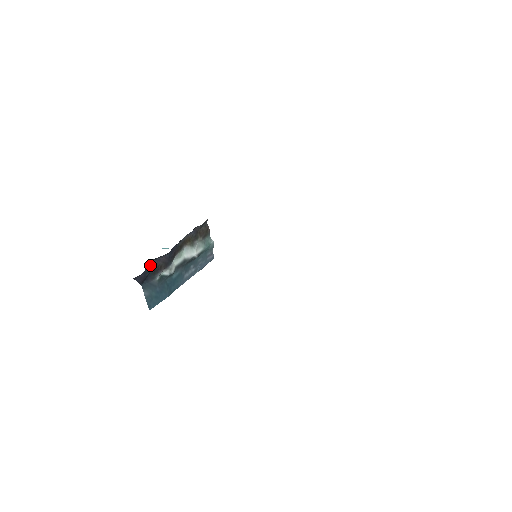
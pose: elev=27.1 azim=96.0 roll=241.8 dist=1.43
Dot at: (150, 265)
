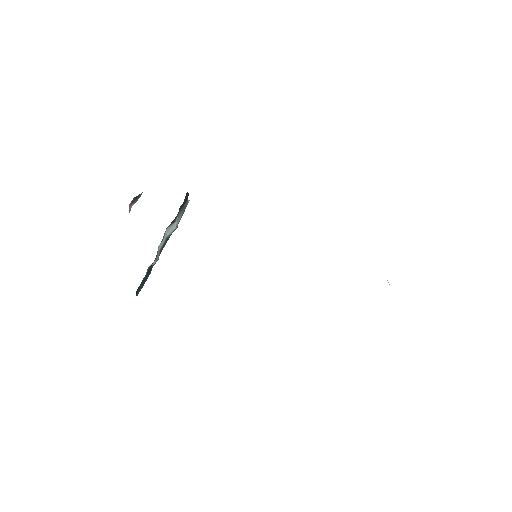
Dot at: occluded
